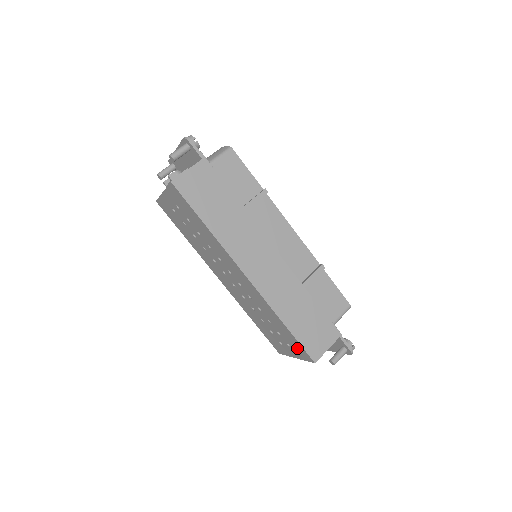
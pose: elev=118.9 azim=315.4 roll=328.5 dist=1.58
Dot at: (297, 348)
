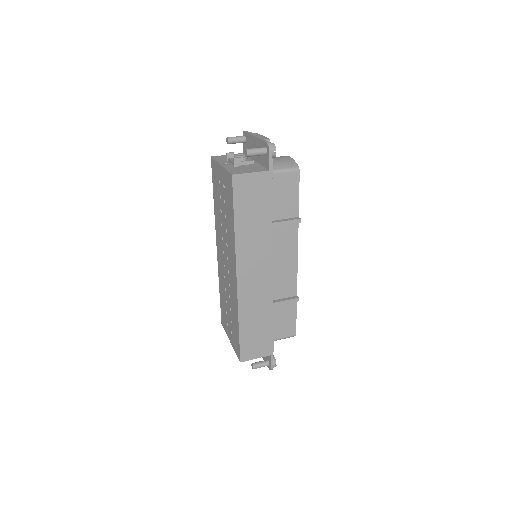
Dot at: (236, 342)
